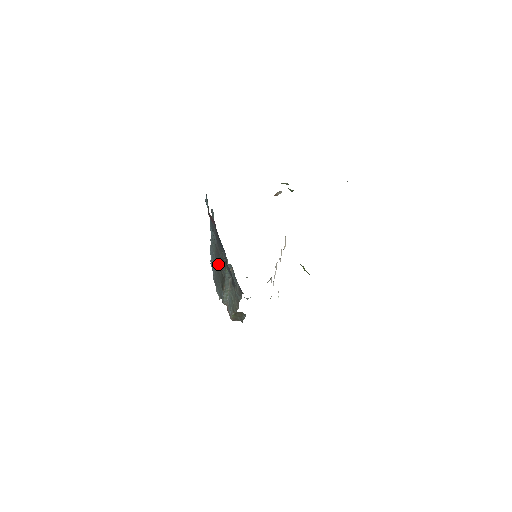
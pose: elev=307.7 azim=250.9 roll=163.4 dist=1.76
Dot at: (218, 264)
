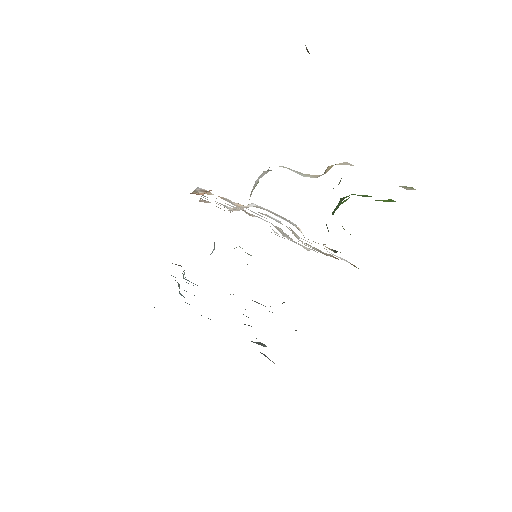
Dot at: occluded
